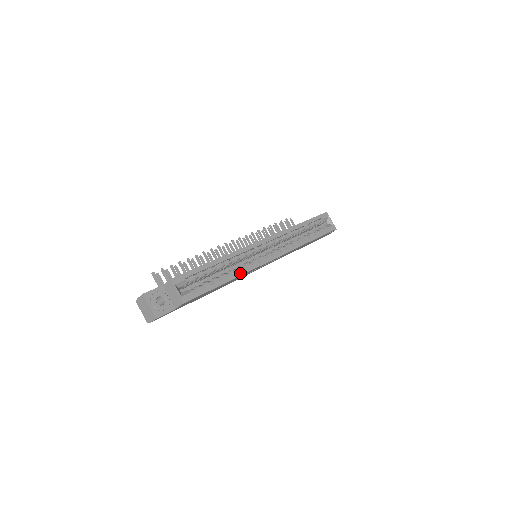
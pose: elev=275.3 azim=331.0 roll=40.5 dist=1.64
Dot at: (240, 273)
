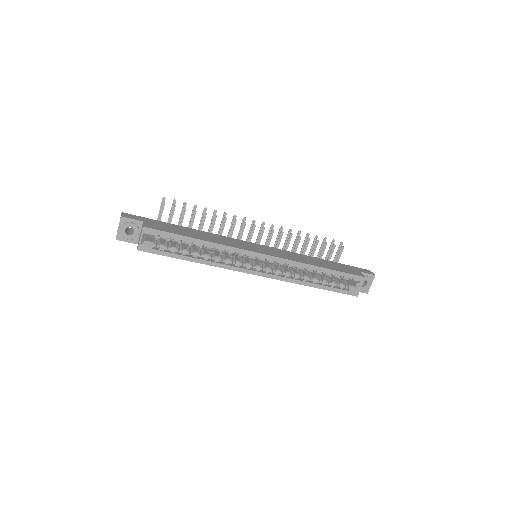
Dot at: (211, 263)
